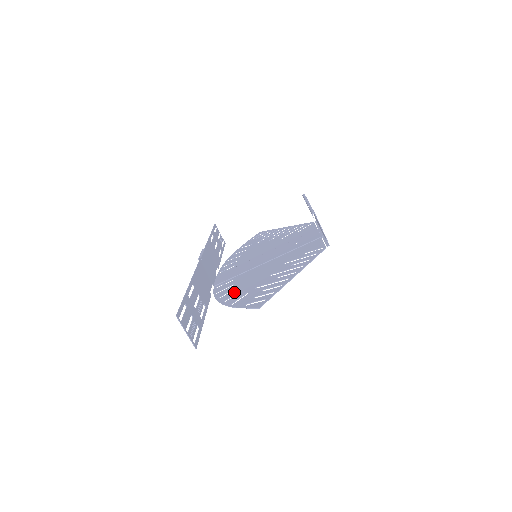
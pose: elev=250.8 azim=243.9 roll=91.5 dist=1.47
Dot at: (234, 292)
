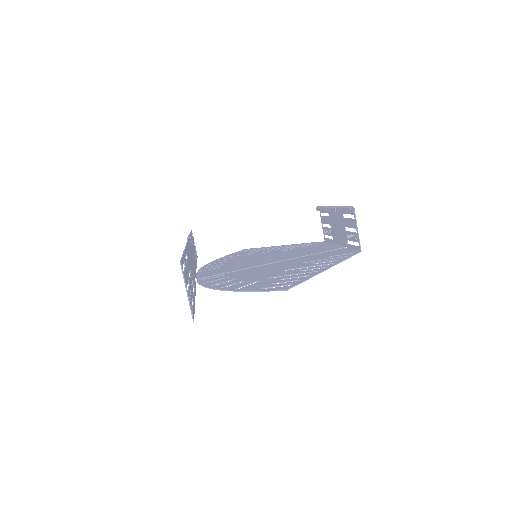
Dot at: (233, 281)
